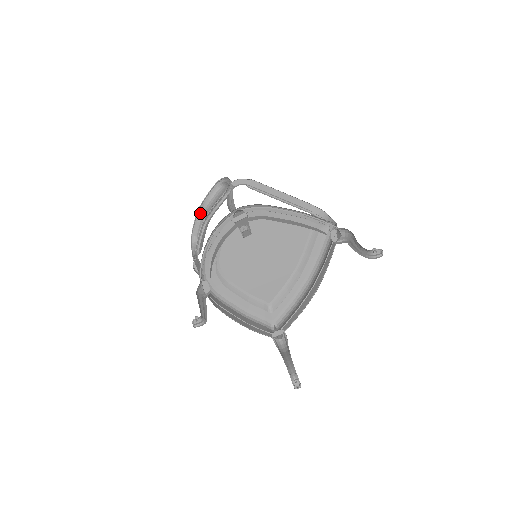
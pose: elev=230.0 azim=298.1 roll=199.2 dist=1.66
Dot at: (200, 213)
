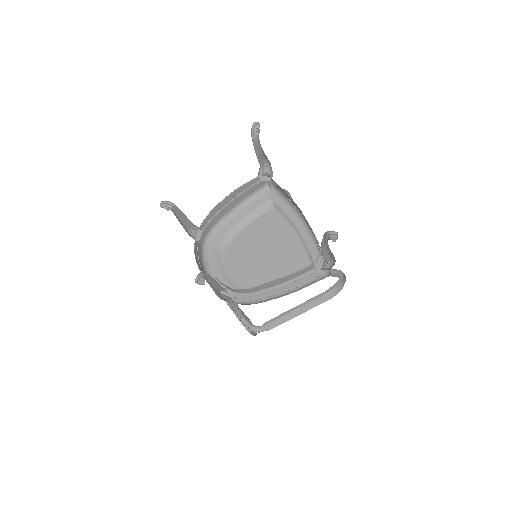
Dot at: occluded
